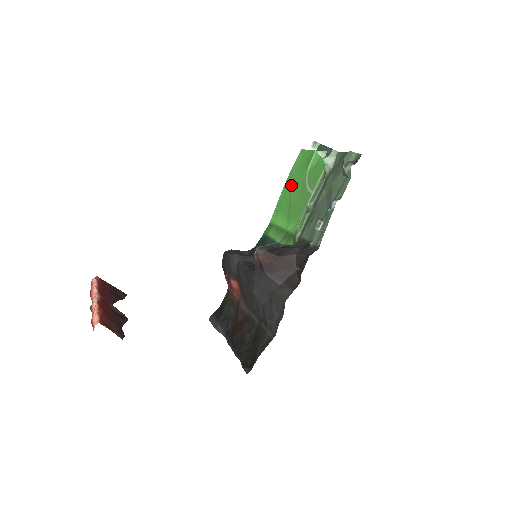
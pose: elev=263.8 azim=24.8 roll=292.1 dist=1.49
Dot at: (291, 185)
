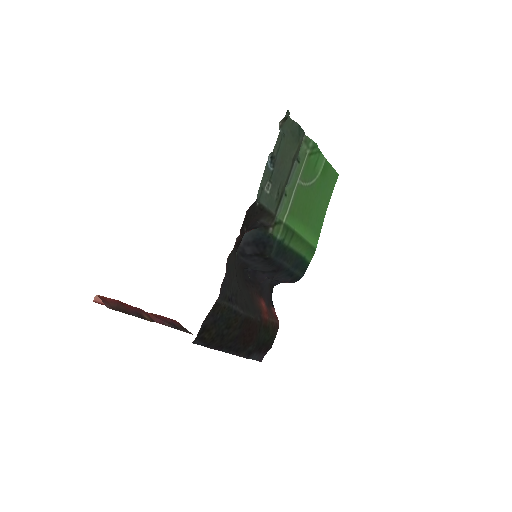
Dot at: (320, 202)
